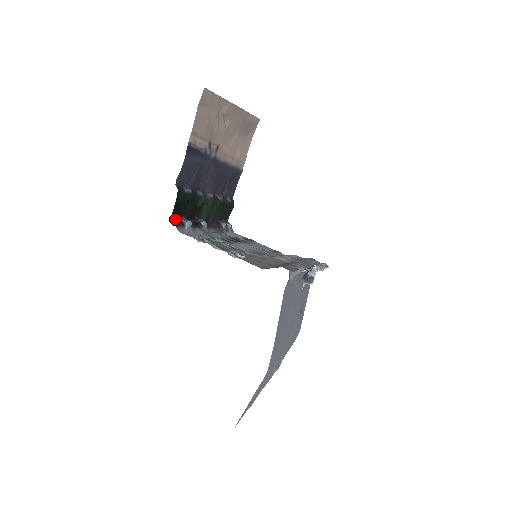
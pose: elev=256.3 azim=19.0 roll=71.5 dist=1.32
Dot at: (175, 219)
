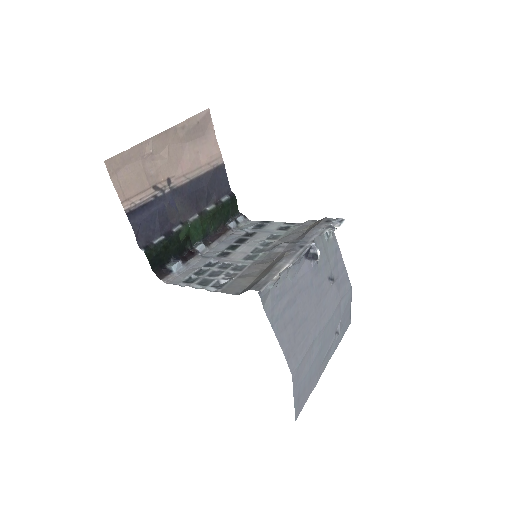
Dot at: (159, 272)
